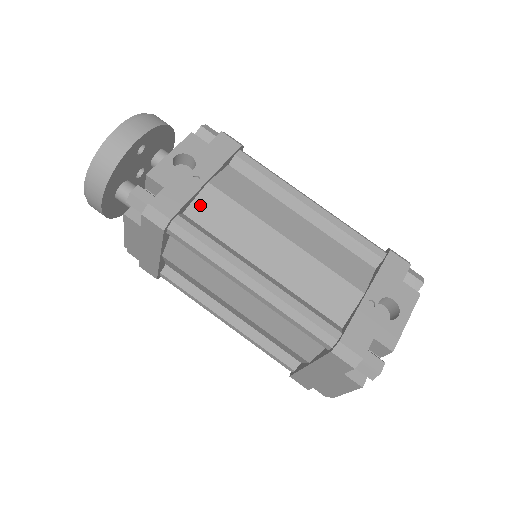
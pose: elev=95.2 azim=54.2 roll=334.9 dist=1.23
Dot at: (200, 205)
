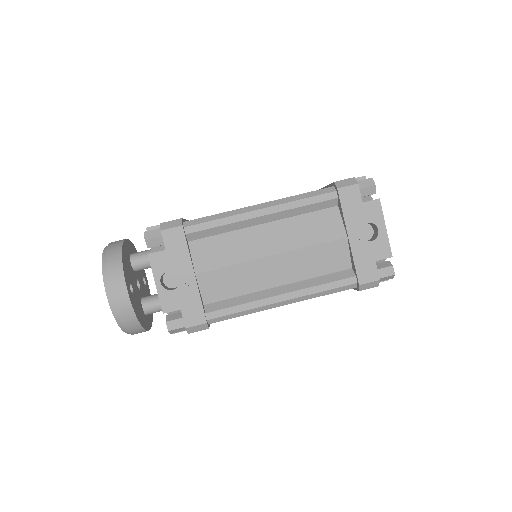
Dot at: (207, 291)
